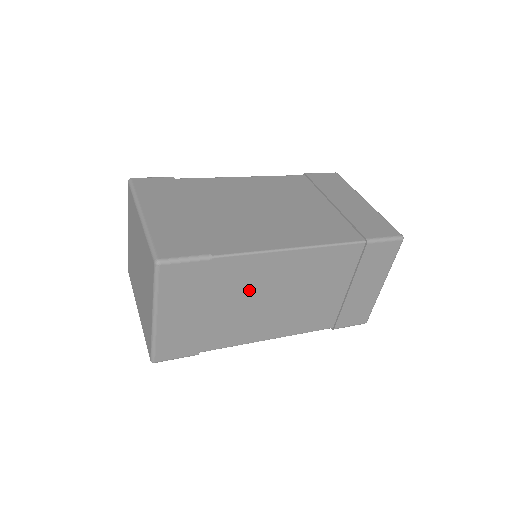
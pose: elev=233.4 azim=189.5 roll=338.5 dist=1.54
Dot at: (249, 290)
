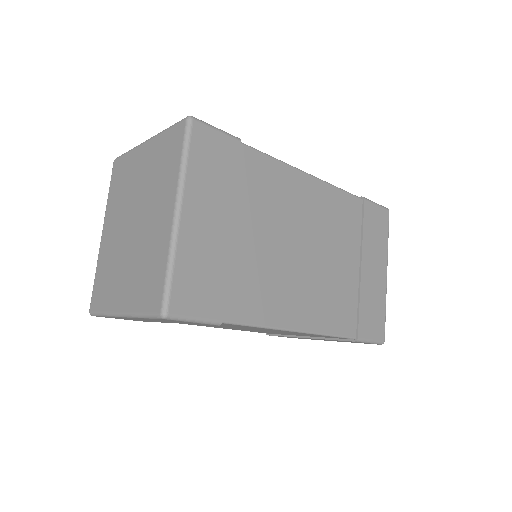
Dot at: (229, 326)
